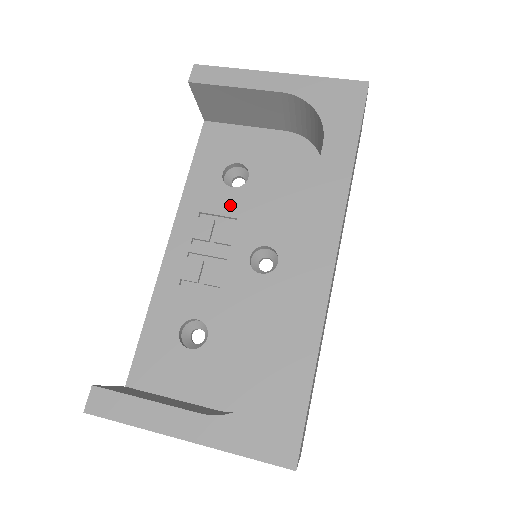
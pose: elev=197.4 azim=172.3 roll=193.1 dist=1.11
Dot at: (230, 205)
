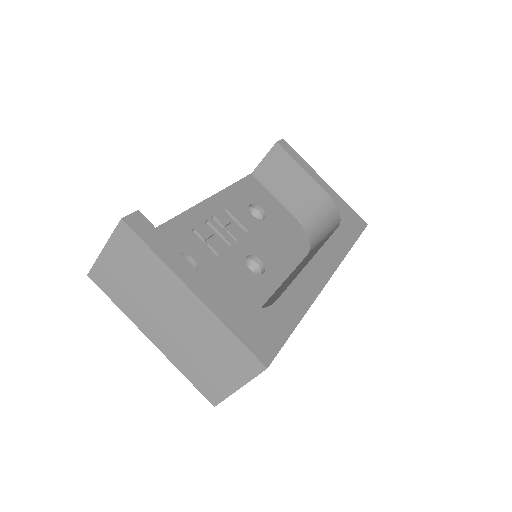
Dot at: (247, 222)
